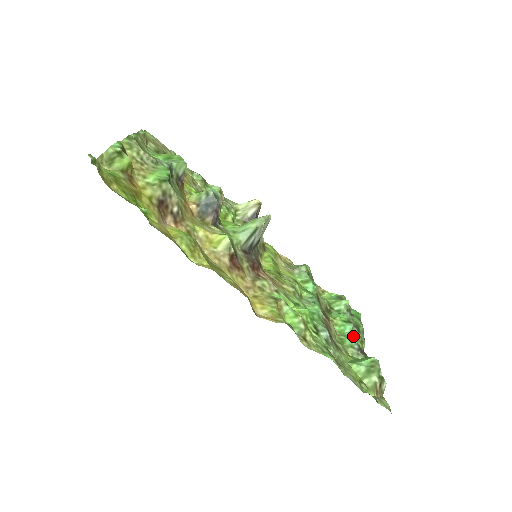
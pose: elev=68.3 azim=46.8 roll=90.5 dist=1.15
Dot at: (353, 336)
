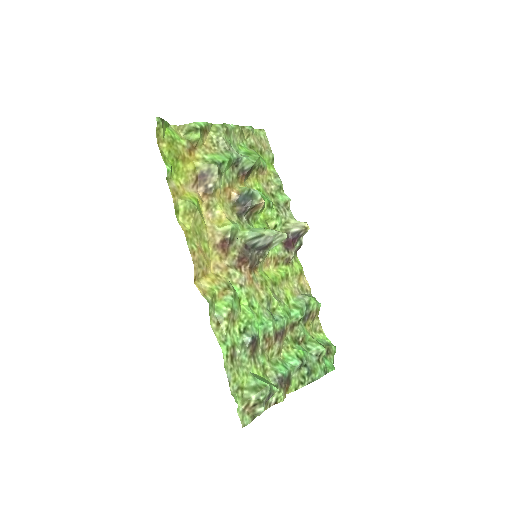
Dot at: (296, 372)
